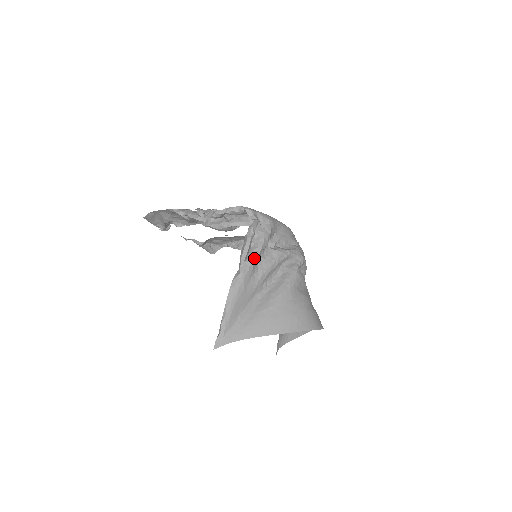
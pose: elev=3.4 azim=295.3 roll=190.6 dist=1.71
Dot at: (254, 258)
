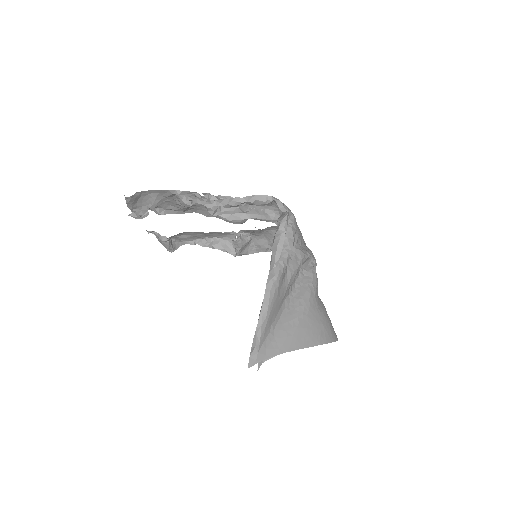
Dot at: (287, 257)
